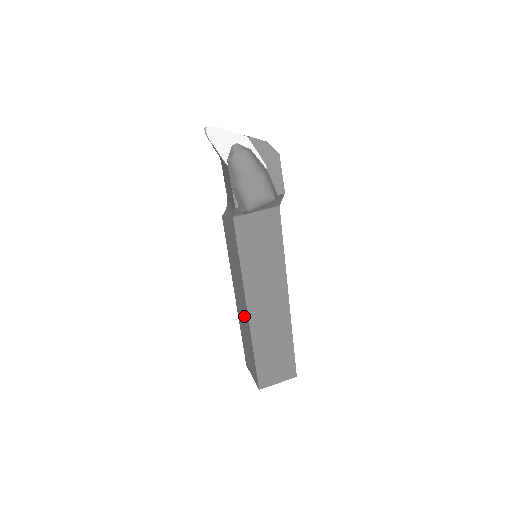
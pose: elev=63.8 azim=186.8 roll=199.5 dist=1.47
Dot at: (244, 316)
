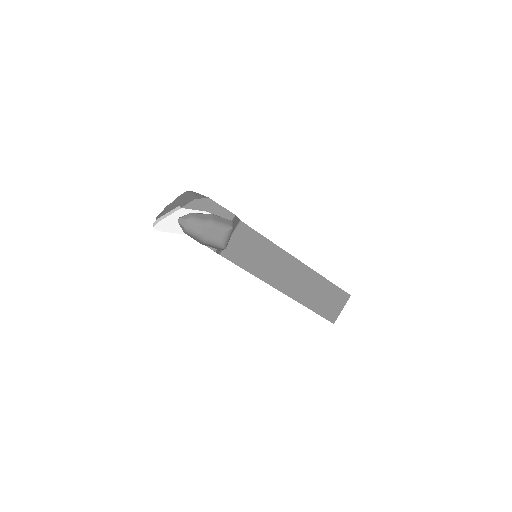
Dot at: occluded
